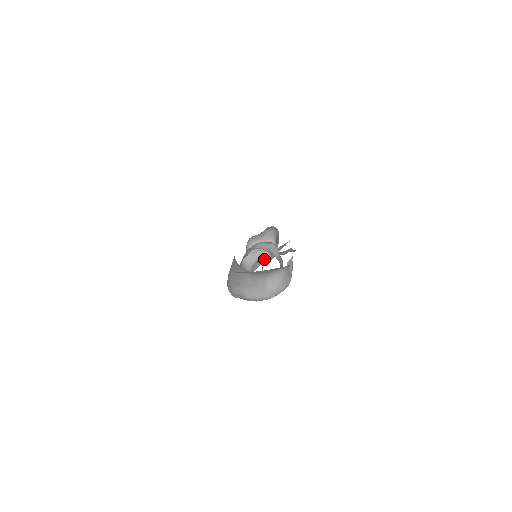
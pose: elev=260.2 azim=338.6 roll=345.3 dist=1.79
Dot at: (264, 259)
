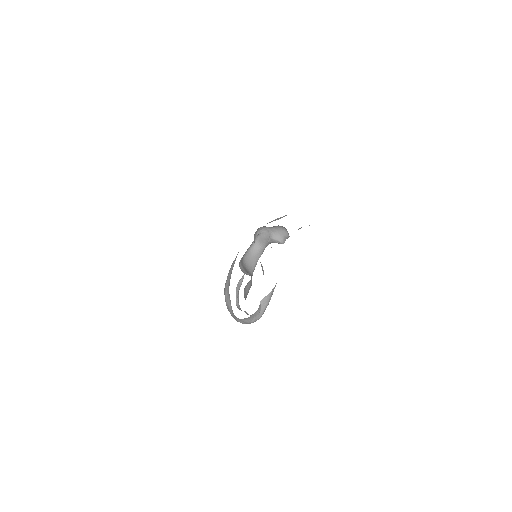
Dot at: occluded
